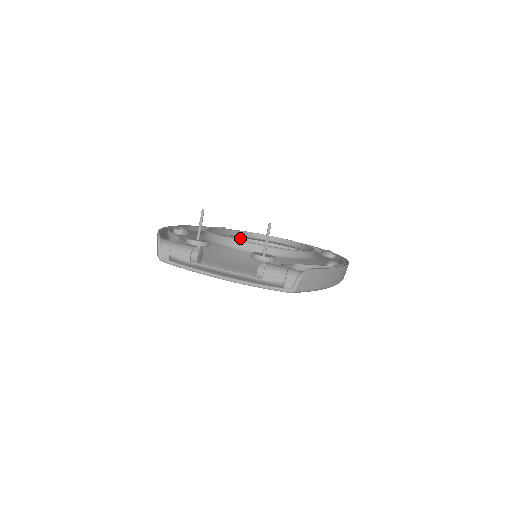
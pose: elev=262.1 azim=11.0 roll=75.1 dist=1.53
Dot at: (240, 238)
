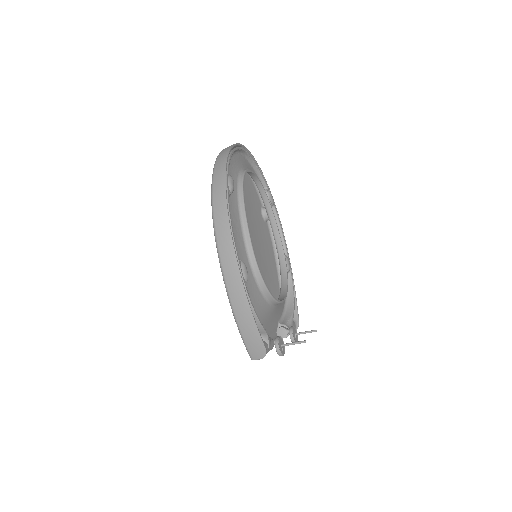
Dot at: occluded
